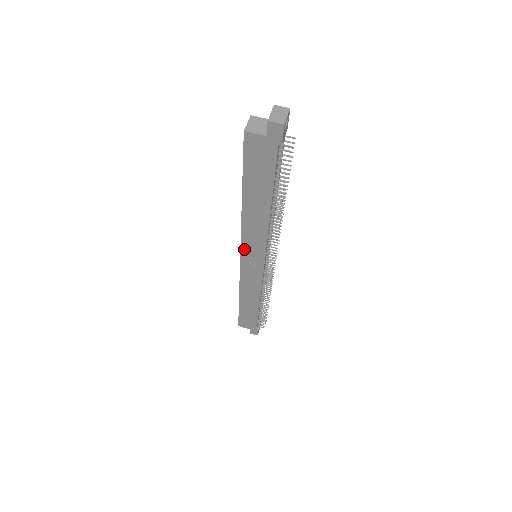
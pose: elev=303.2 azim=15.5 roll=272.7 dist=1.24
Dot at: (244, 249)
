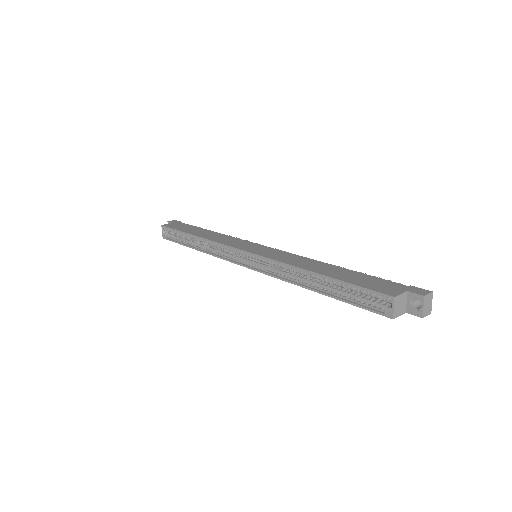
Dot at: (261, 271)
